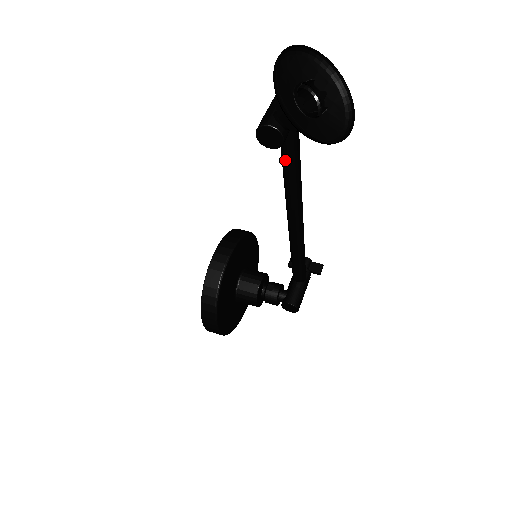
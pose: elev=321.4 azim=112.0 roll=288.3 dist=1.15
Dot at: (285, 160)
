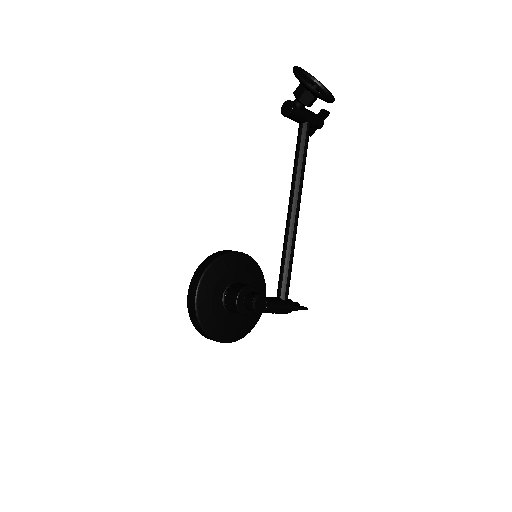
Dot at: (296, 153)
